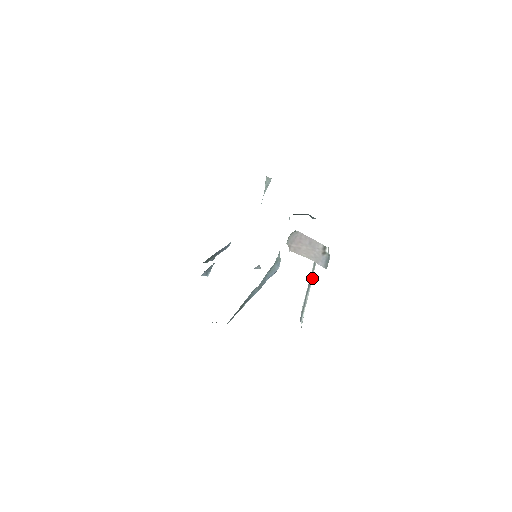
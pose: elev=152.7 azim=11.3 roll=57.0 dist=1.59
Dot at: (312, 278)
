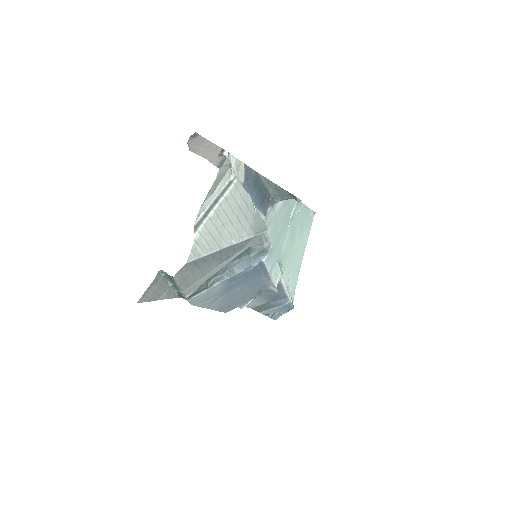
Dot at: (224, 198)
